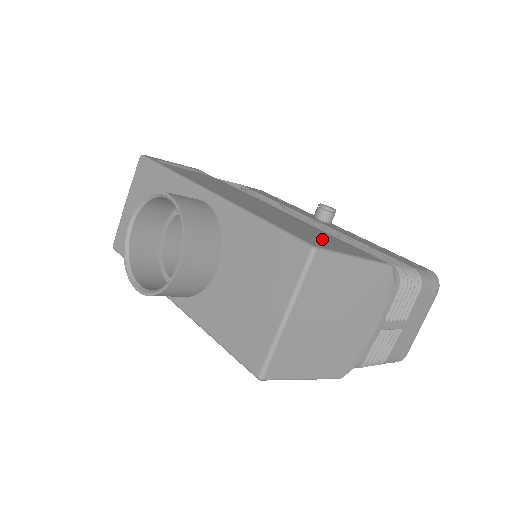
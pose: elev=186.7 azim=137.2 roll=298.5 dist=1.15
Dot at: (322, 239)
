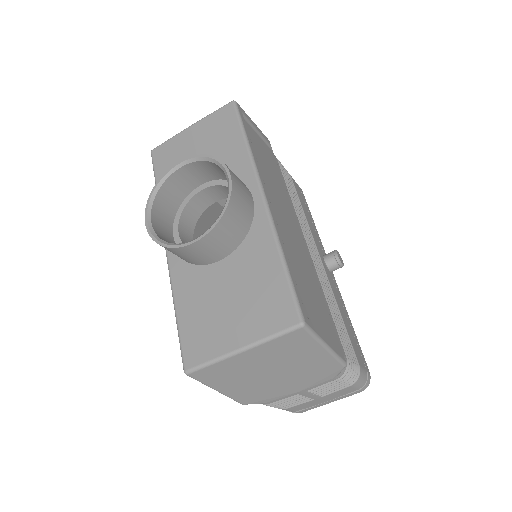
Dot at: (315, 303)
